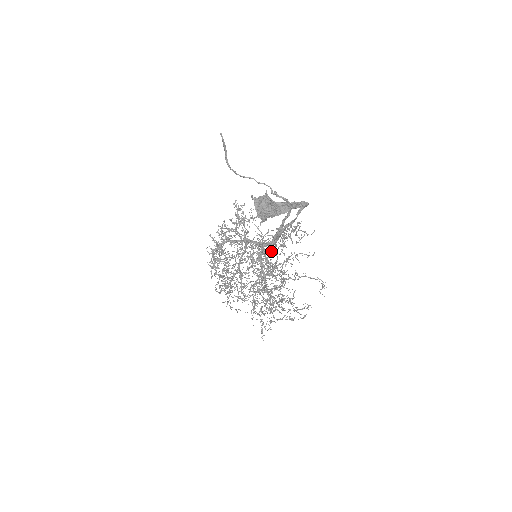
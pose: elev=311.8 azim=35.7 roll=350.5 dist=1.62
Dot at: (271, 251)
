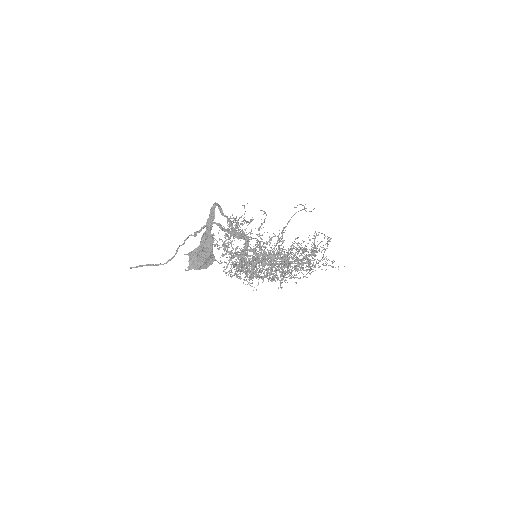
Dot at: (246, 258)
